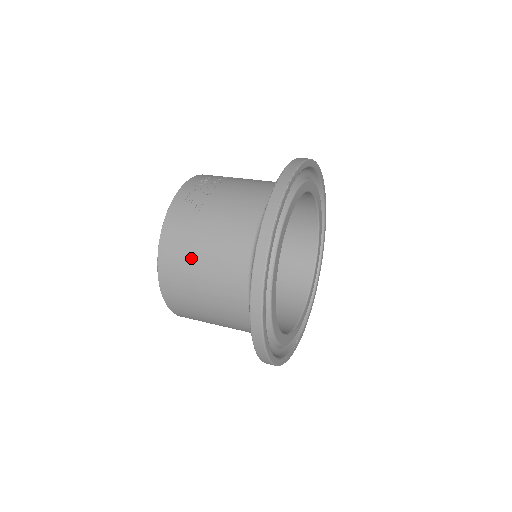
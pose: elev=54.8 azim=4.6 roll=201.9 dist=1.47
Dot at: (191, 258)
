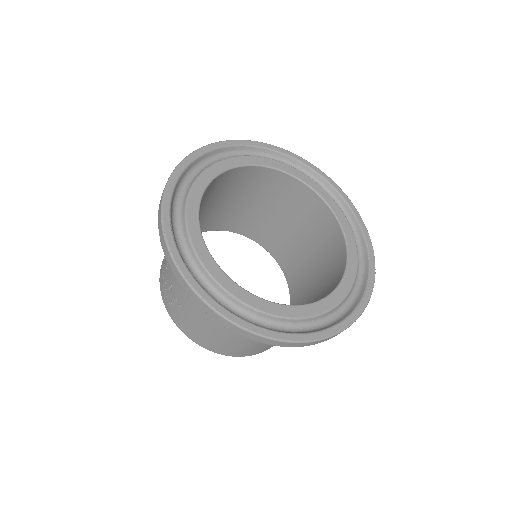
Dot at: (218, 337)
